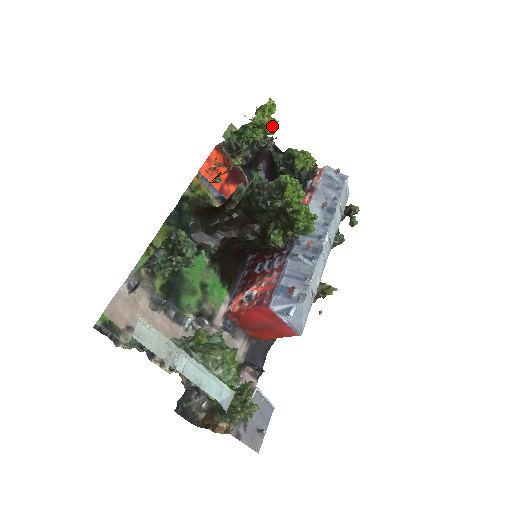
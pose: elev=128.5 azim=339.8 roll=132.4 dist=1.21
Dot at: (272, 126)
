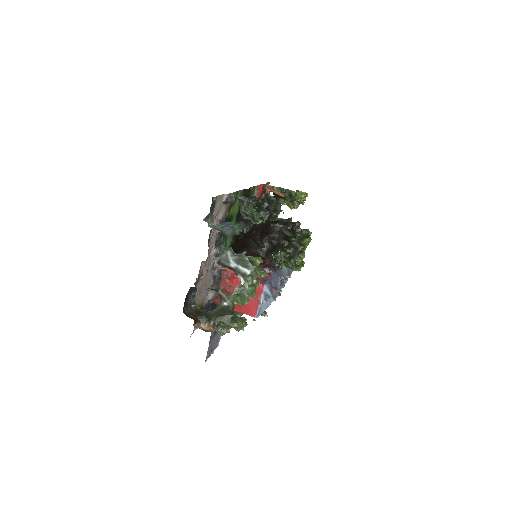
Dot at: (296, 205)
